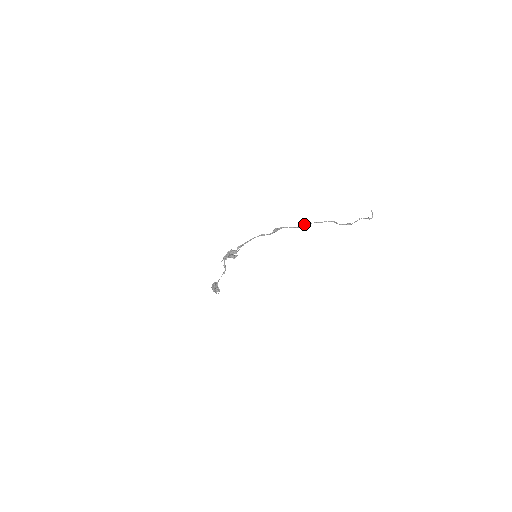
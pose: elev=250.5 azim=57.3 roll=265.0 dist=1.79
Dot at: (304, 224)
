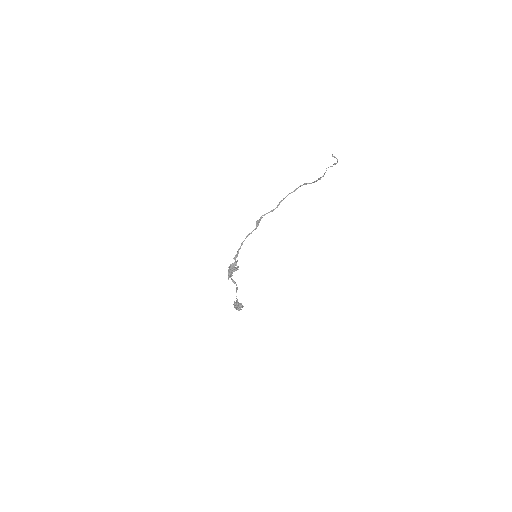
Dot at: (279, 202)
